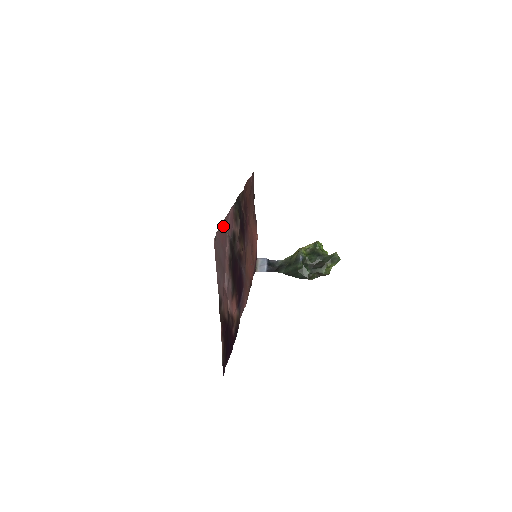
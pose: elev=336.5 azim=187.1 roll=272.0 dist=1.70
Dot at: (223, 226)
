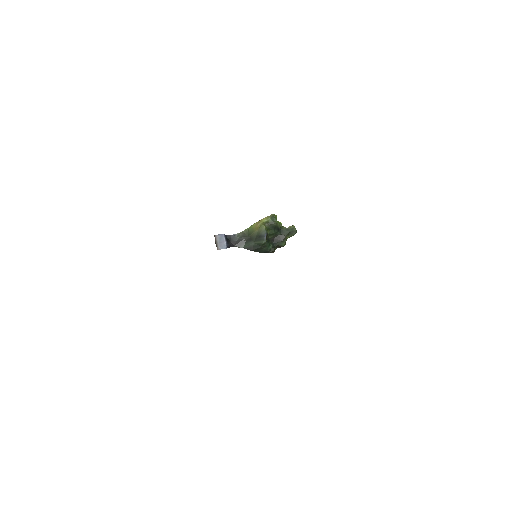
Dot at: occluded
